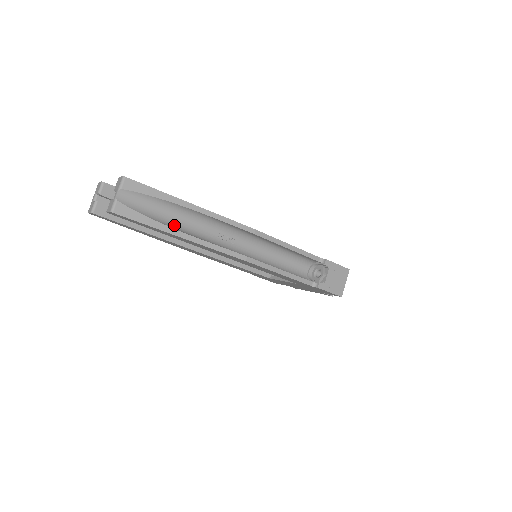
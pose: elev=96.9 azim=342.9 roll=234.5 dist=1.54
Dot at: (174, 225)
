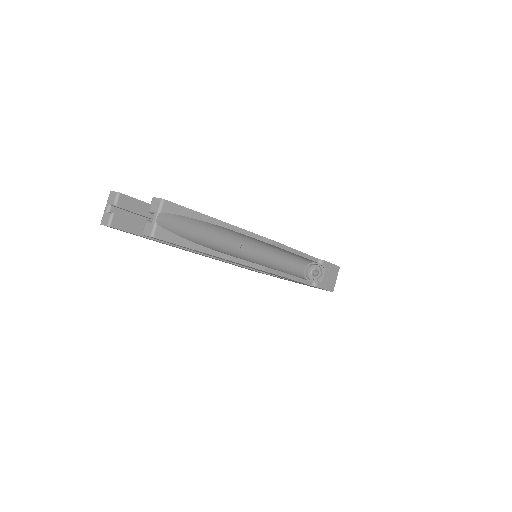
Dot at: (205, 243)
